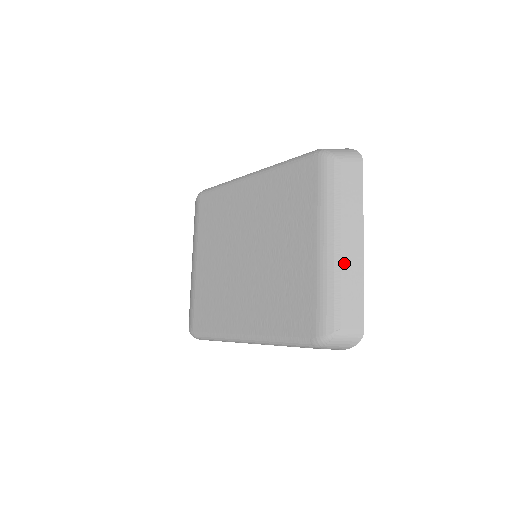
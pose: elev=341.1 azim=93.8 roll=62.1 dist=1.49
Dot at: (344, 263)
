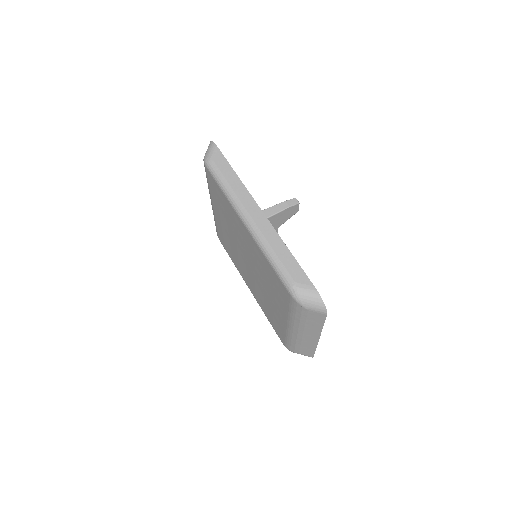
Dot at: (304, 340)
